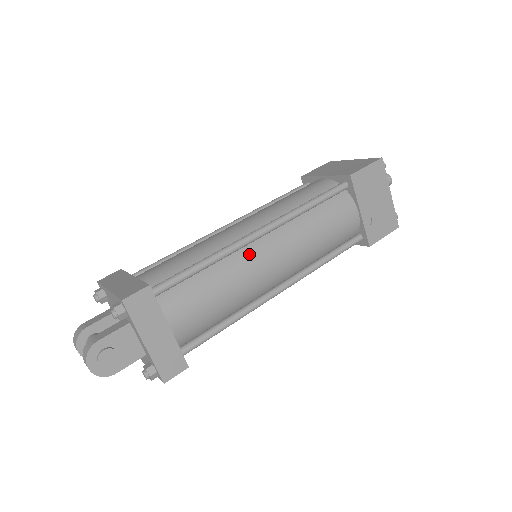
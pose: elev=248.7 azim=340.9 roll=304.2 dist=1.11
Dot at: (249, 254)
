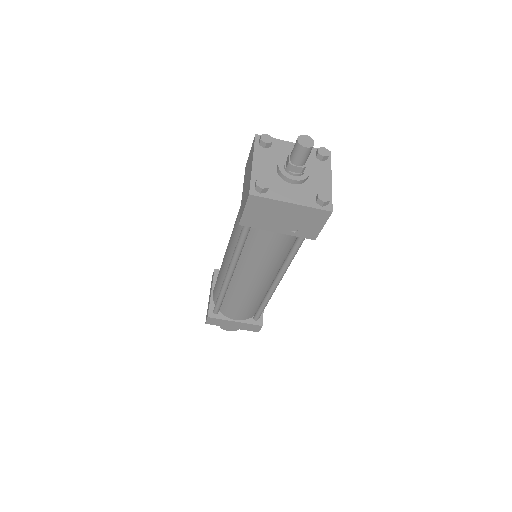
Dot at: (236, 284)
